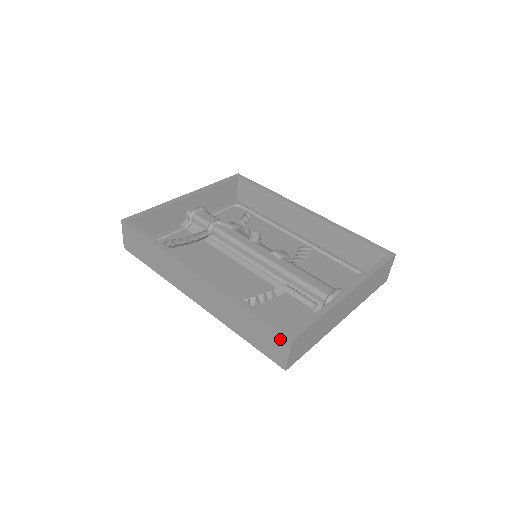
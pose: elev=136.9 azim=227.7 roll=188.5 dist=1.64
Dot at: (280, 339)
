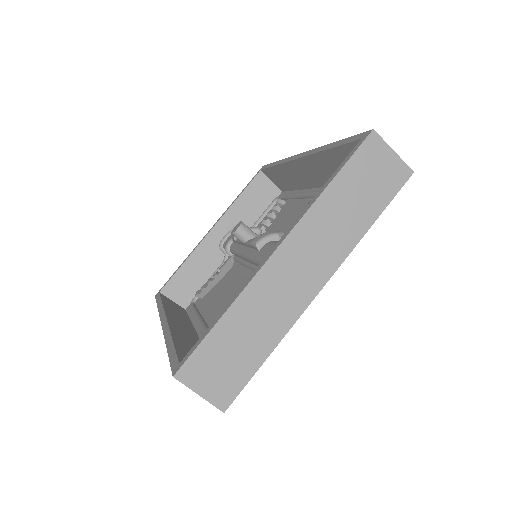
Dot at: occluded
